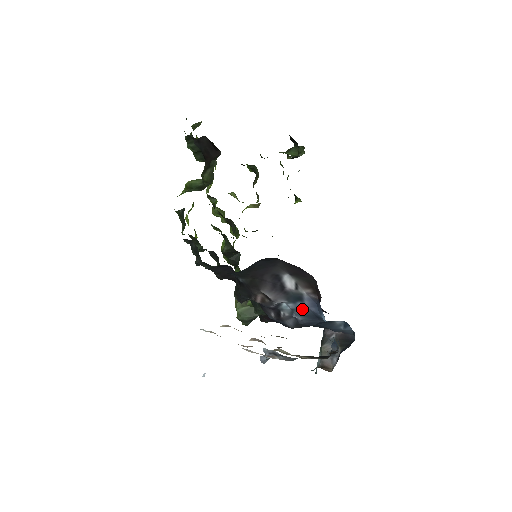
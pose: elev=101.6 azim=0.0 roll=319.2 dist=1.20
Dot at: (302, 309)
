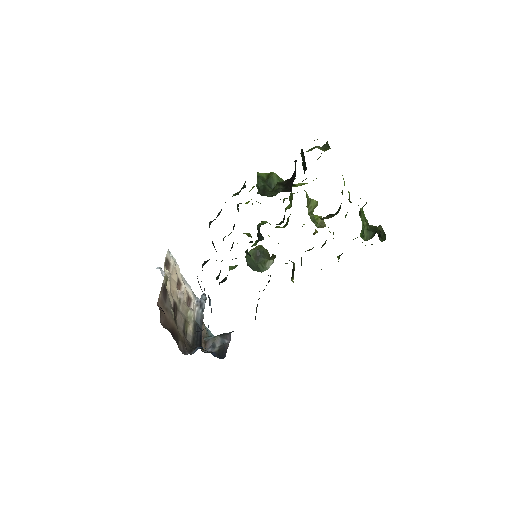
Dot at: occluded
